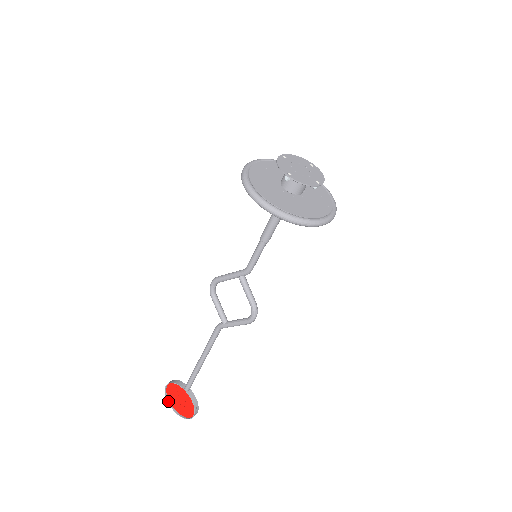
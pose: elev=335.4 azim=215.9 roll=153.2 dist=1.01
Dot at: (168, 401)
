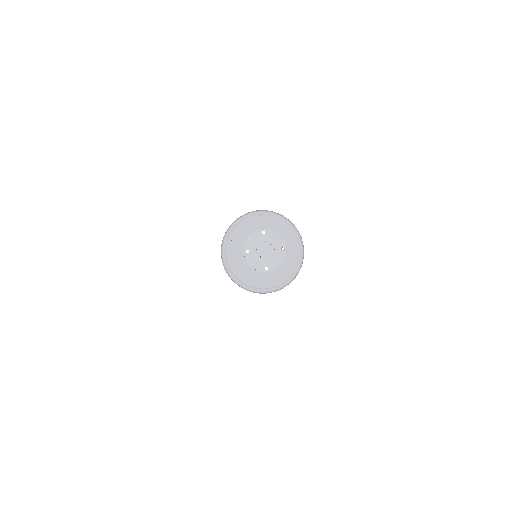
Dot at: occluded
